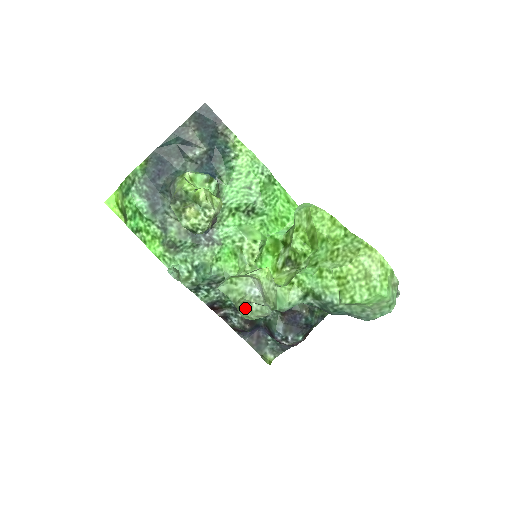
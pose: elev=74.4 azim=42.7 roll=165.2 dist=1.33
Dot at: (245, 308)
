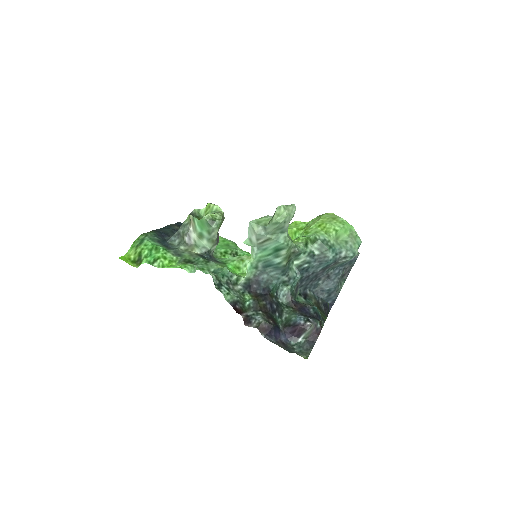
Dot at: (278, 209)
